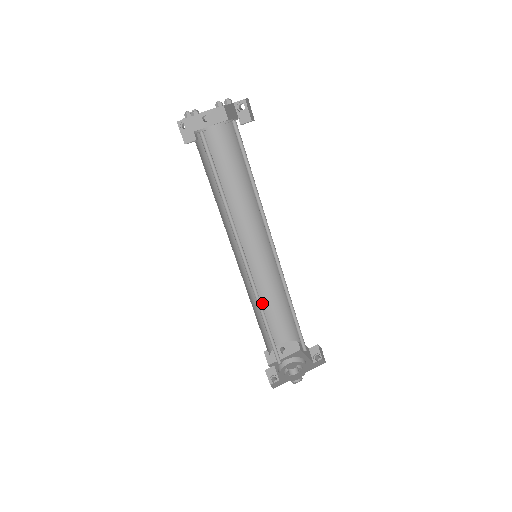
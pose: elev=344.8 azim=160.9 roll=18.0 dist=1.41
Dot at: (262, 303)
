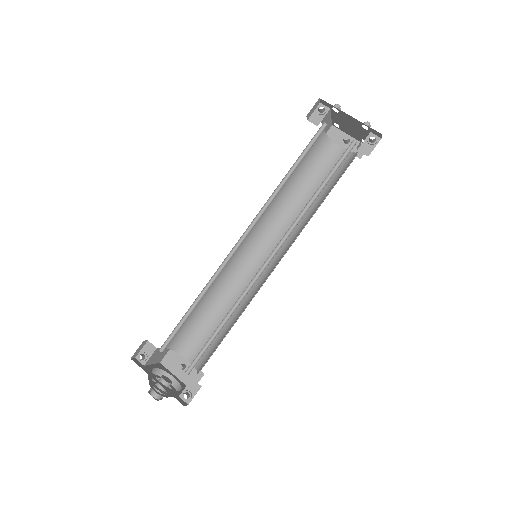
Dot at: (219, 308)
